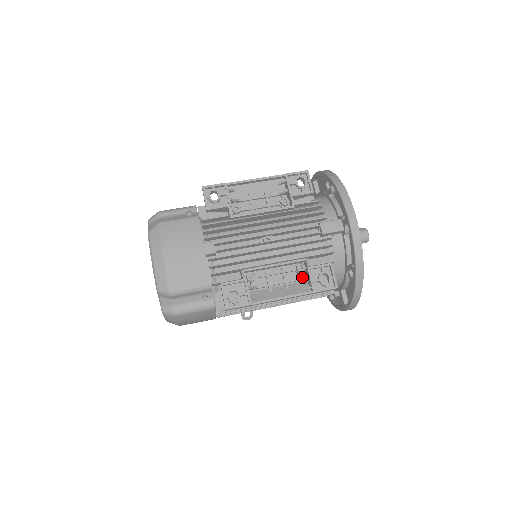
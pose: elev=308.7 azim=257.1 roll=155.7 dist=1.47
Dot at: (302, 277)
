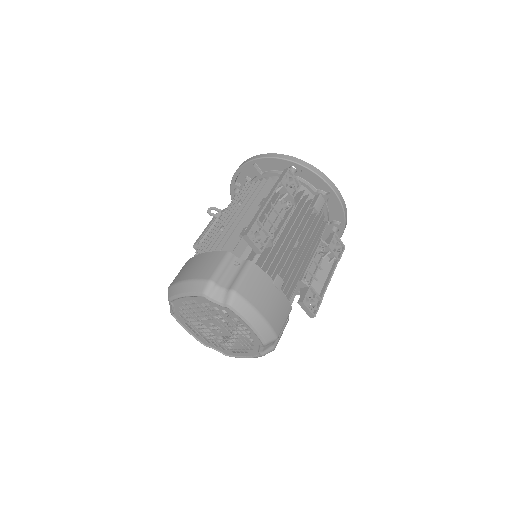
Dot at: (326, 255)
